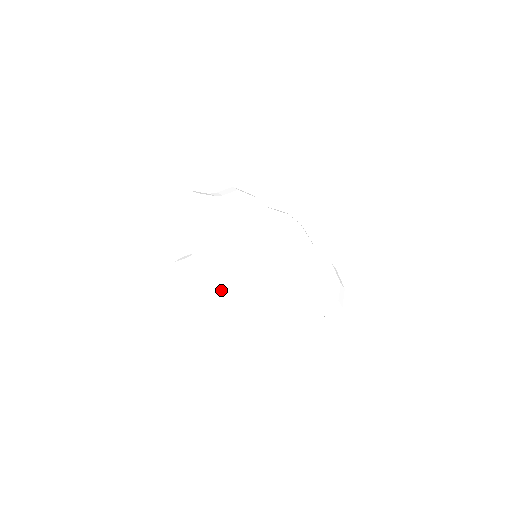
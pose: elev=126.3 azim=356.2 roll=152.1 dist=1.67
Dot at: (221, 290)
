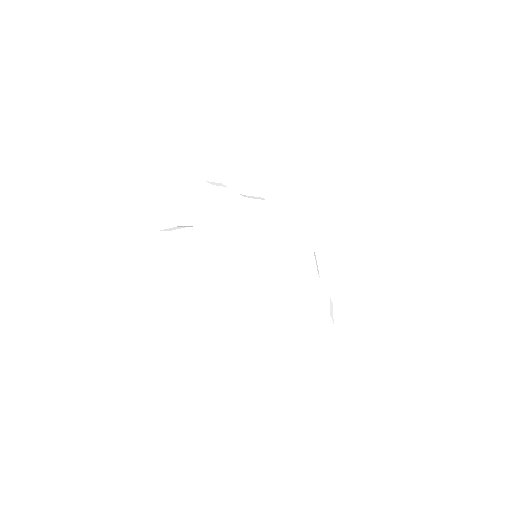
Dot at: (207, 264)
